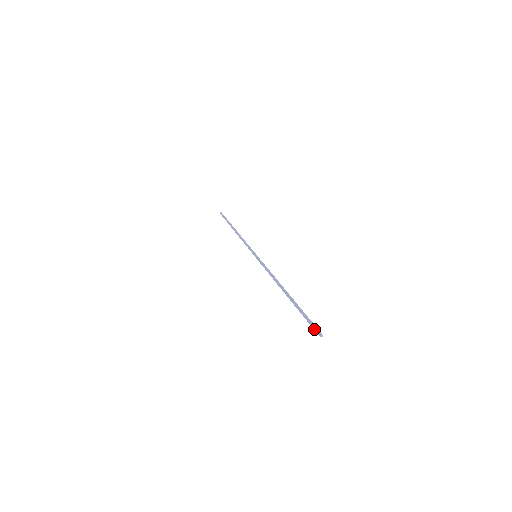
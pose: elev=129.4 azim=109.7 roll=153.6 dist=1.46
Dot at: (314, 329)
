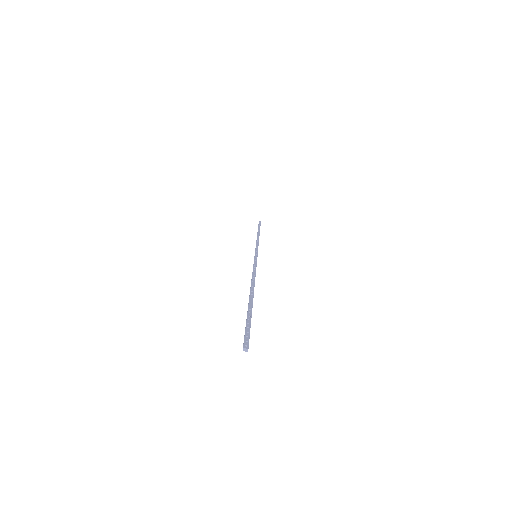
Dot at: (244, 338)
